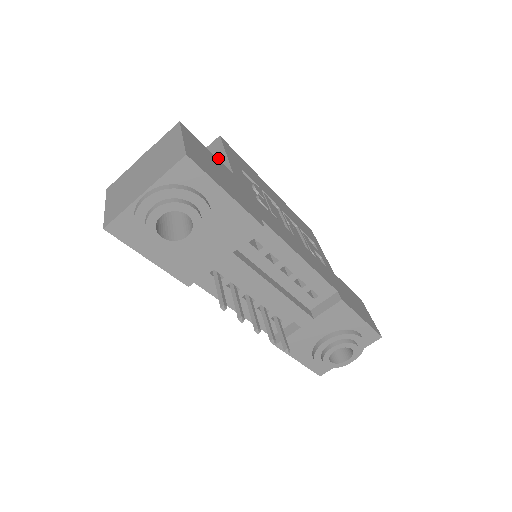
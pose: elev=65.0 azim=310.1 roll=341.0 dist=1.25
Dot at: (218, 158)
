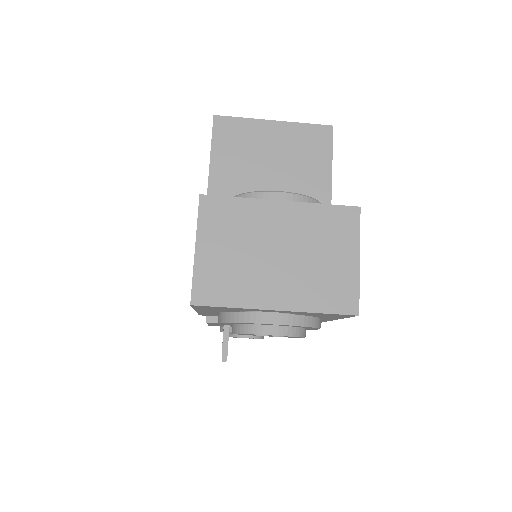
Dot at: (319, 174)
